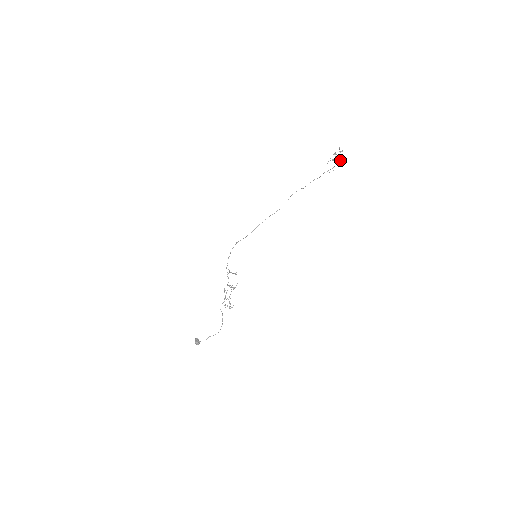
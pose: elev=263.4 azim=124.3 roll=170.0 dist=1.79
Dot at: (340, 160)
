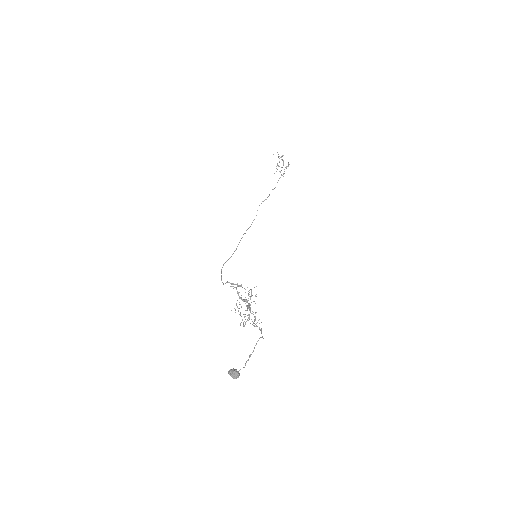
Dot at: occluded
